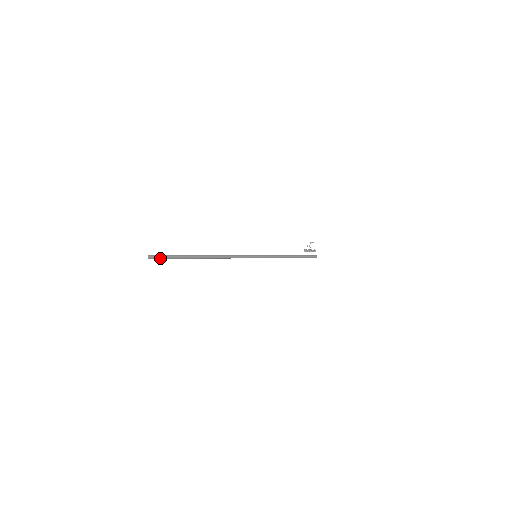
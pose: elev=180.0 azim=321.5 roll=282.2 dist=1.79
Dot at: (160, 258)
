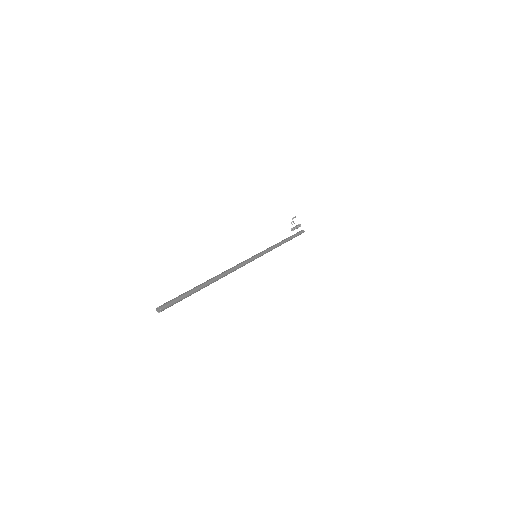
Dot at: (170, 306)
